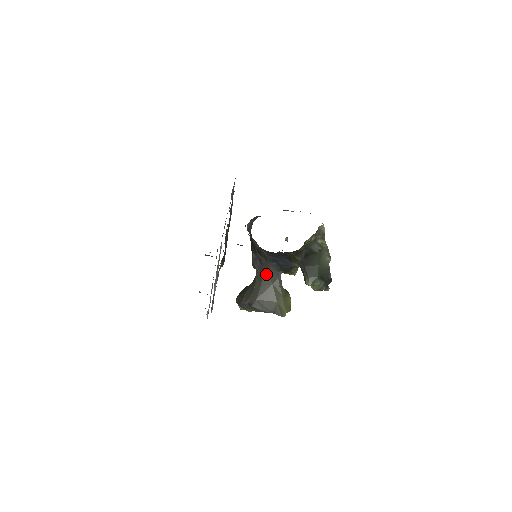
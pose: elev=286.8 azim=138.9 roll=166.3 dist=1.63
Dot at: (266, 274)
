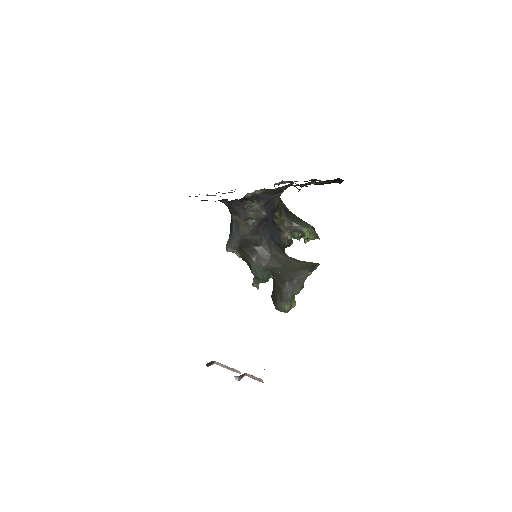
Dot at: (276, 256)
